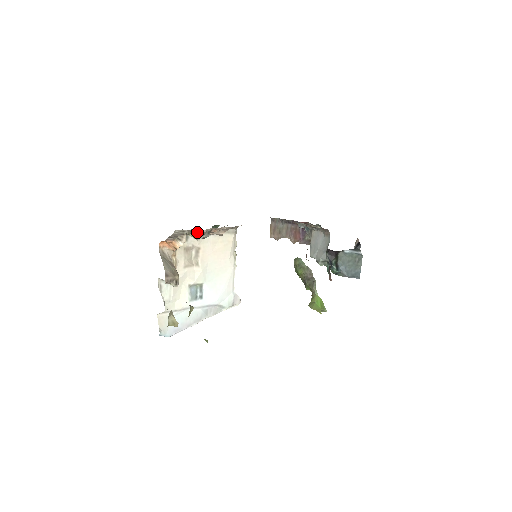
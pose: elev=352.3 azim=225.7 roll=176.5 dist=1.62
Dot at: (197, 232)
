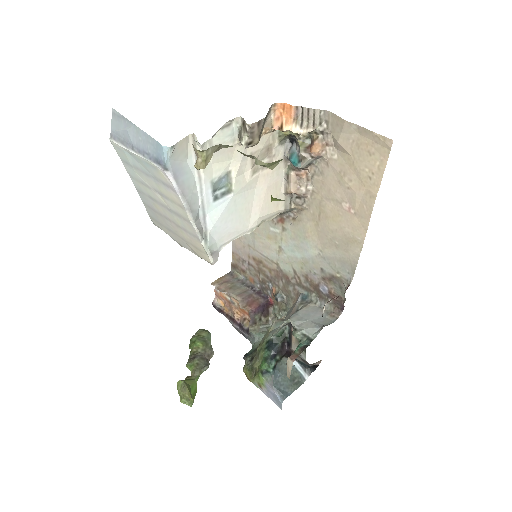
Dot at: (349, 134)
